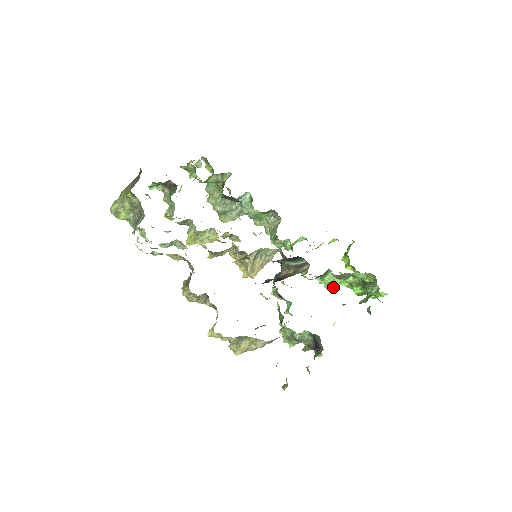
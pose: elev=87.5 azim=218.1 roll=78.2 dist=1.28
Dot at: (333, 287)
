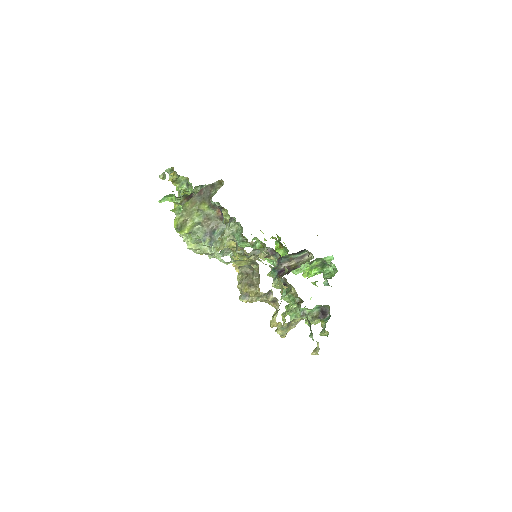
Dot at: occluded
